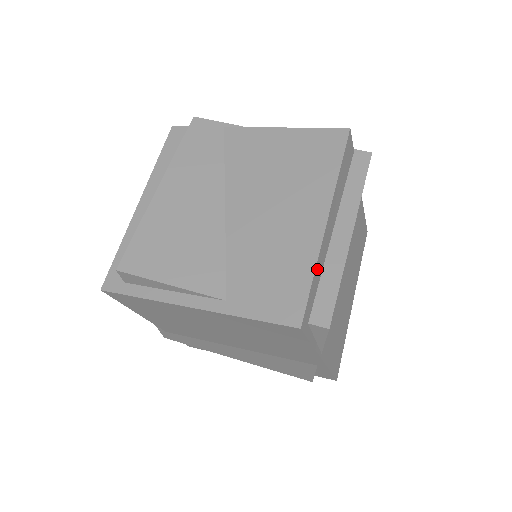
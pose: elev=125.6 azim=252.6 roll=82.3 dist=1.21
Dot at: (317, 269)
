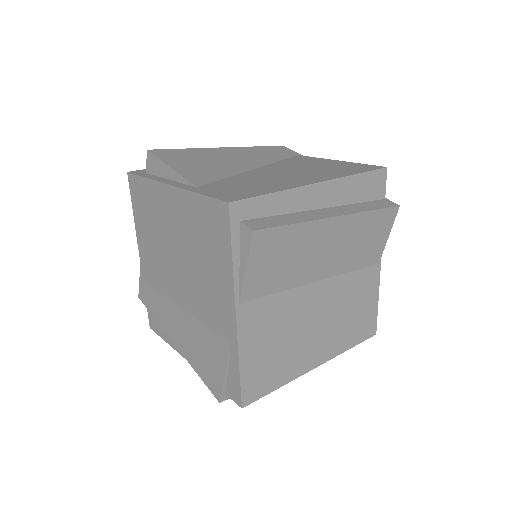
Dot at: (281, 197)
